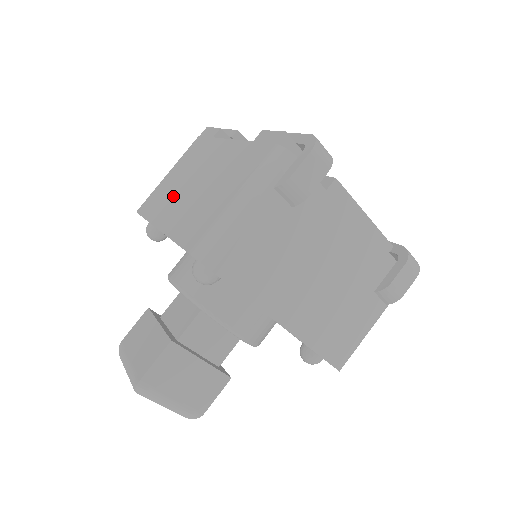
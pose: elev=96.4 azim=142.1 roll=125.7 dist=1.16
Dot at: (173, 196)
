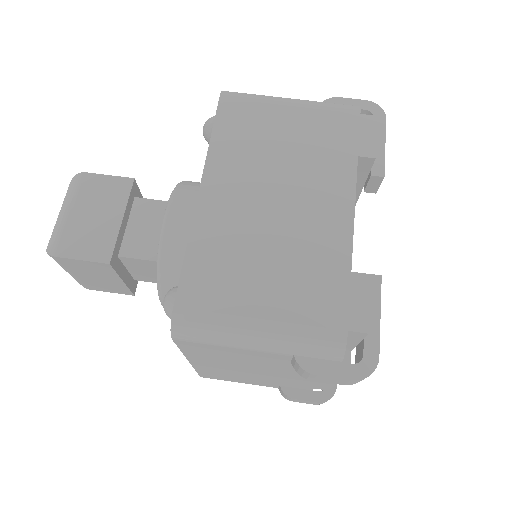
Dot at: (252, 168)
